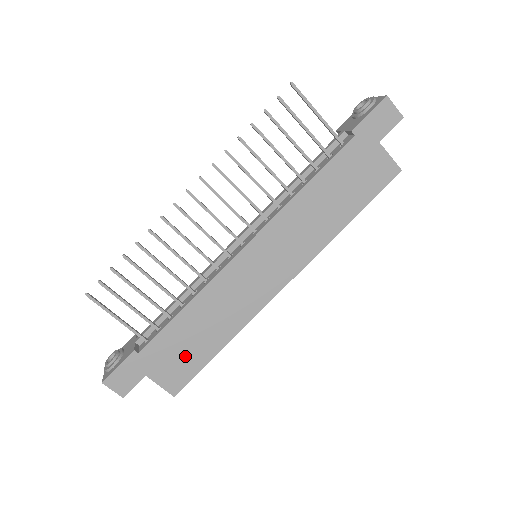
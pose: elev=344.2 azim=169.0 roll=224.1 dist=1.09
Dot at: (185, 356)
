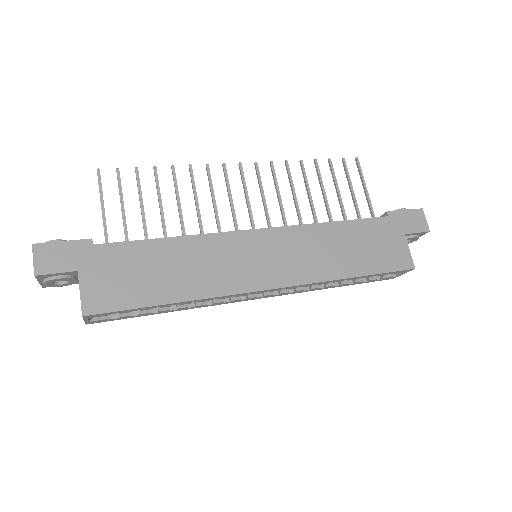
Dot at: (131, 282)
